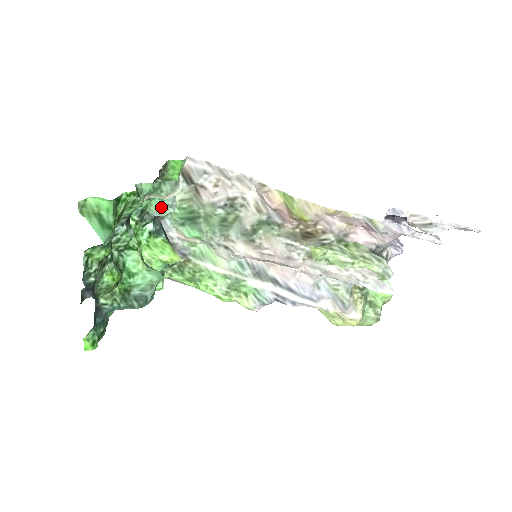
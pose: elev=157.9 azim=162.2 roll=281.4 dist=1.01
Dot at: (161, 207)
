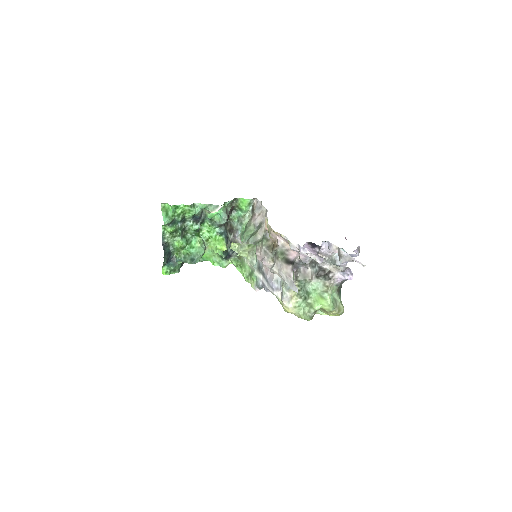
Dot at: (220, 220)
